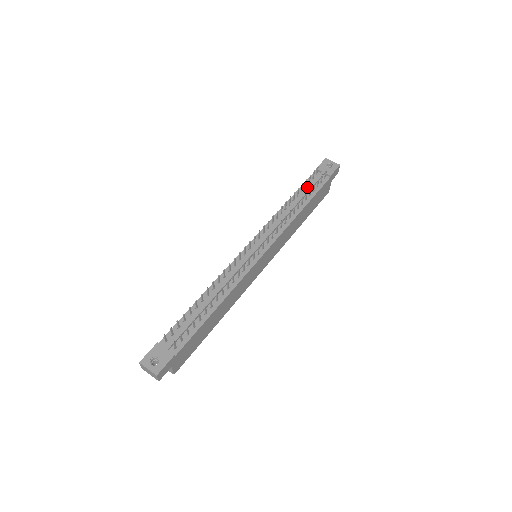
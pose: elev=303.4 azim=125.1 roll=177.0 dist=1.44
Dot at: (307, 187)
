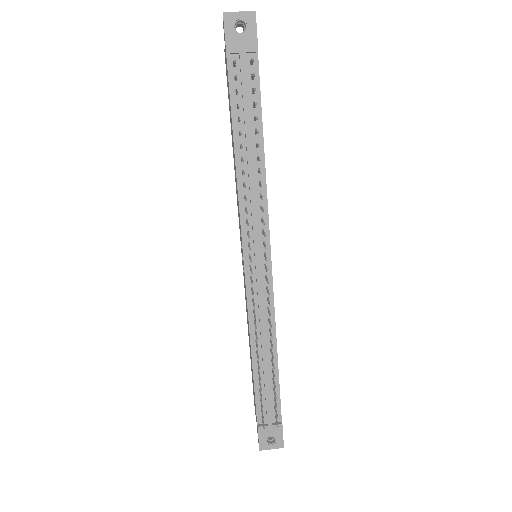
Dot at: (240, 104)
